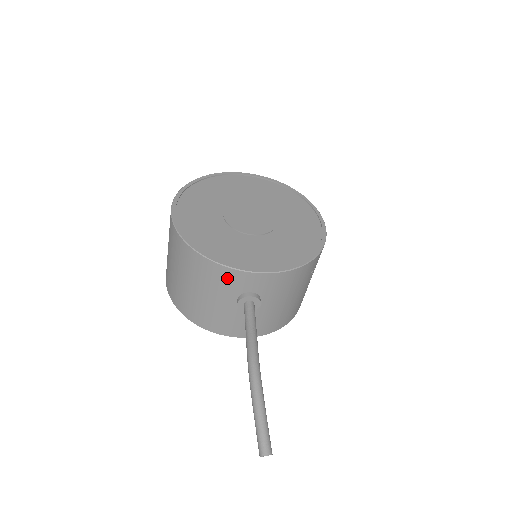
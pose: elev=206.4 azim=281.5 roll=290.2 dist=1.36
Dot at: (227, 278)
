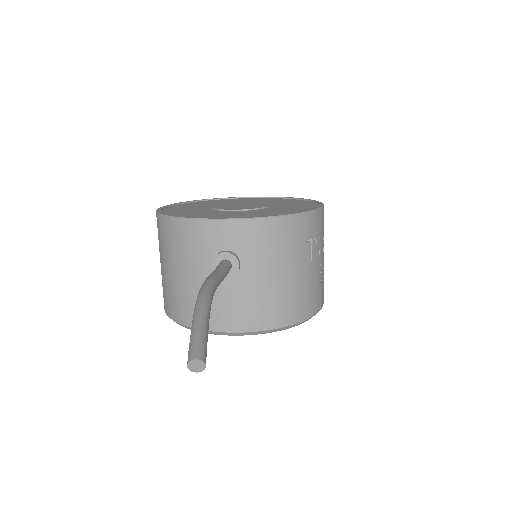
Dot at: (198, 235)
